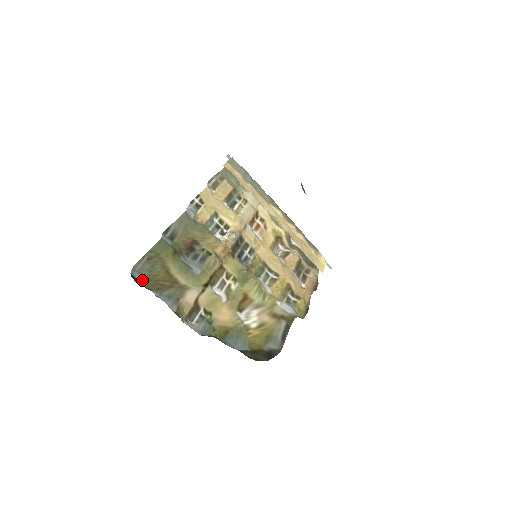
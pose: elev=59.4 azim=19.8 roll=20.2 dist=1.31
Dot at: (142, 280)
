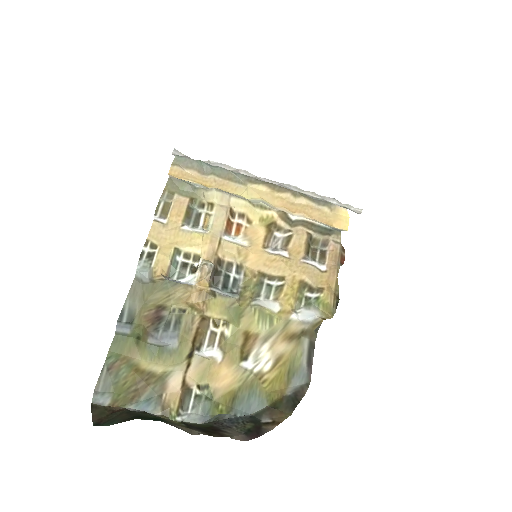
Dot at: (109, 401)
